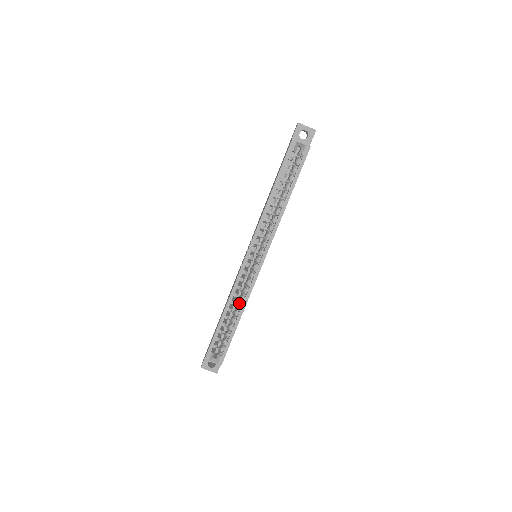
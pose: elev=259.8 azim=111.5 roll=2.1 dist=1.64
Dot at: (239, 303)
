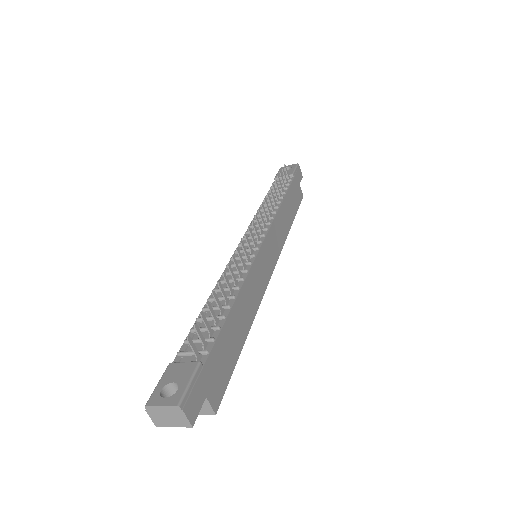
Dot at: occluded
